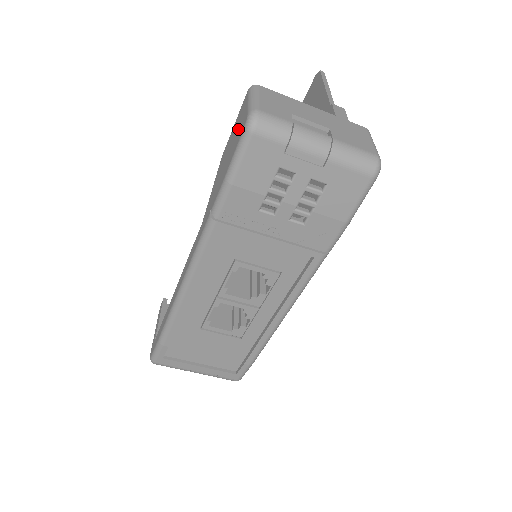
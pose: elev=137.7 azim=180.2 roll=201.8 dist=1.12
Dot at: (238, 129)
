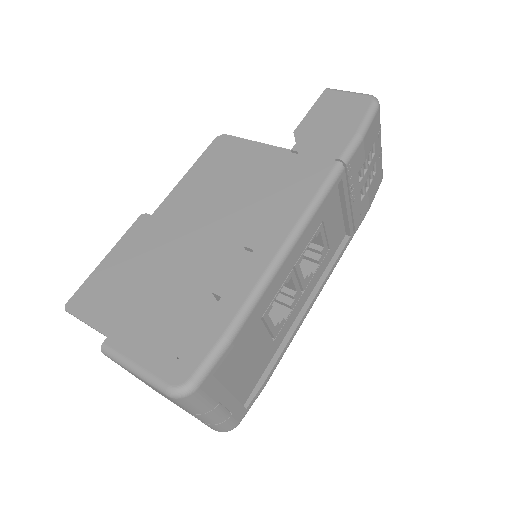
Dot at: (345, 106)
